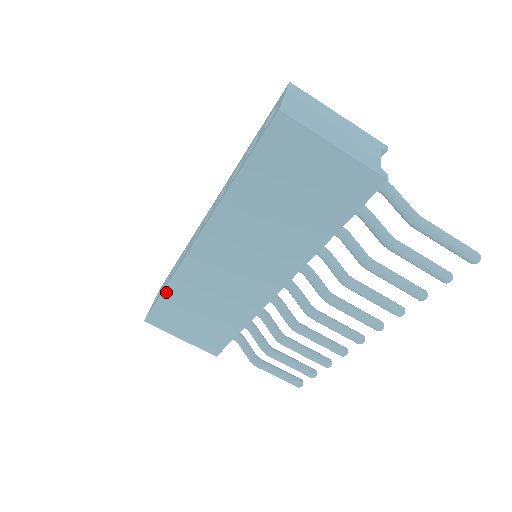
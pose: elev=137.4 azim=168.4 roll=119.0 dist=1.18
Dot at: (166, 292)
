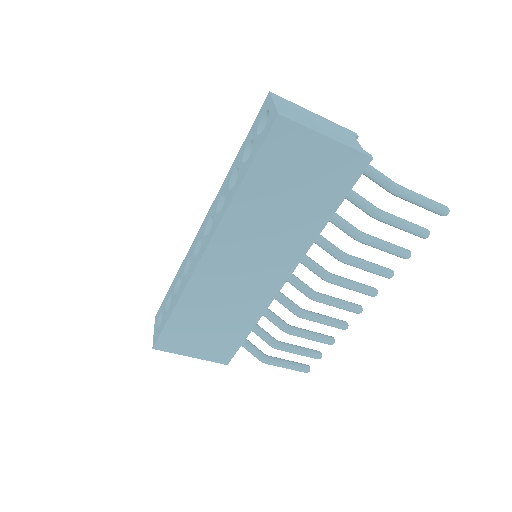
Dot at: (175, 312)
